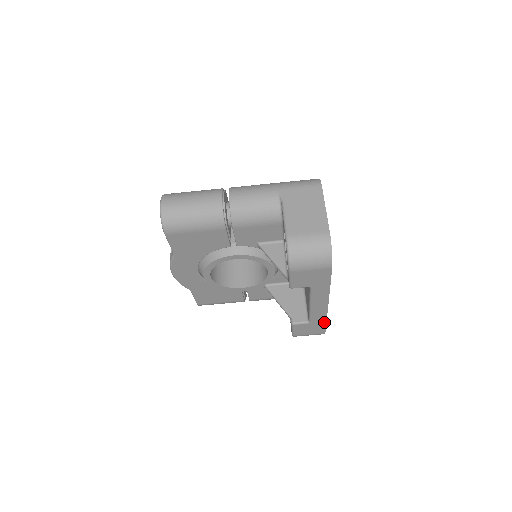
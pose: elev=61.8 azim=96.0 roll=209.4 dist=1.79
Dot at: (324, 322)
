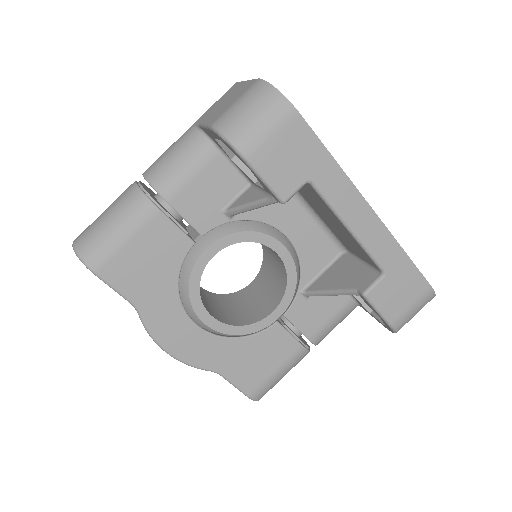
Dot at: (405, 258)
